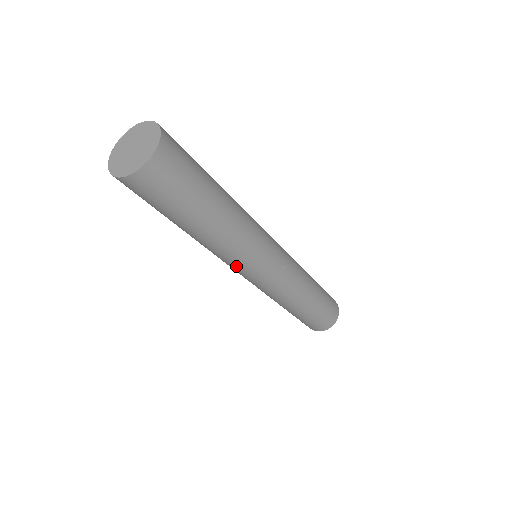
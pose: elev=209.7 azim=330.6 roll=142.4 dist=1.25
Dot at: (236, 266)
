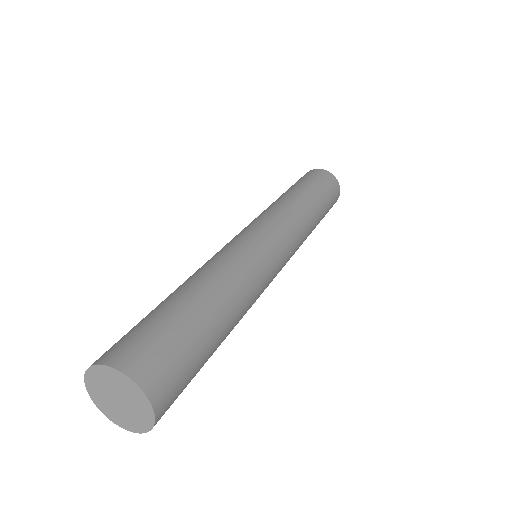
Dot at: occluded
